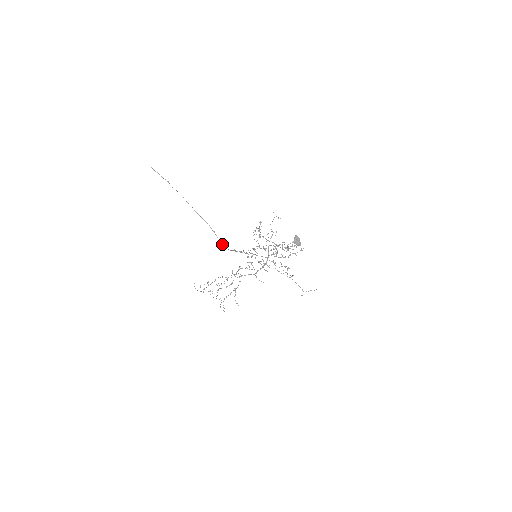
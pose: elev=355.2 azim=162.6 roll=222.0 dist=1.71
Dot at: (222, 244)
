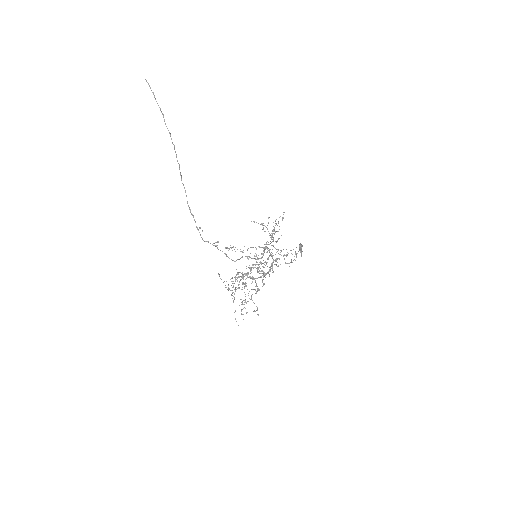
Dot at: (198, 229)
